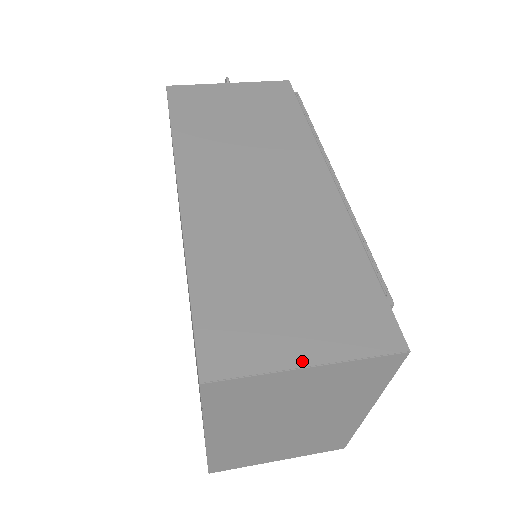
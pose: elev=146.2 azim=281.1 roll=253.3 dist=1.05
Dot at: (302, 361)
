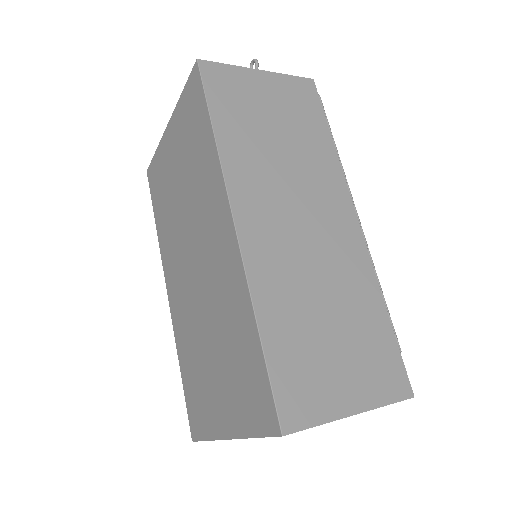
Dot at: (350, 410)
